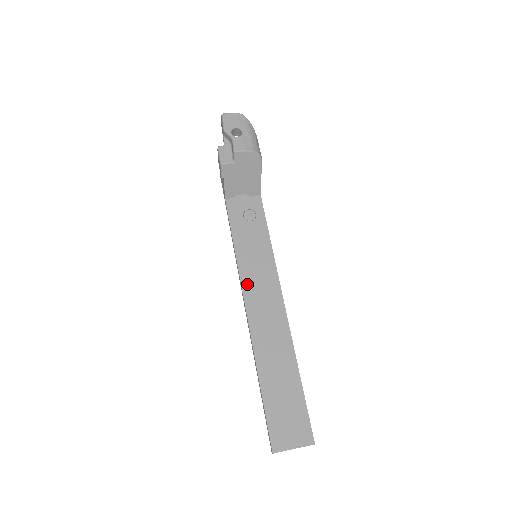
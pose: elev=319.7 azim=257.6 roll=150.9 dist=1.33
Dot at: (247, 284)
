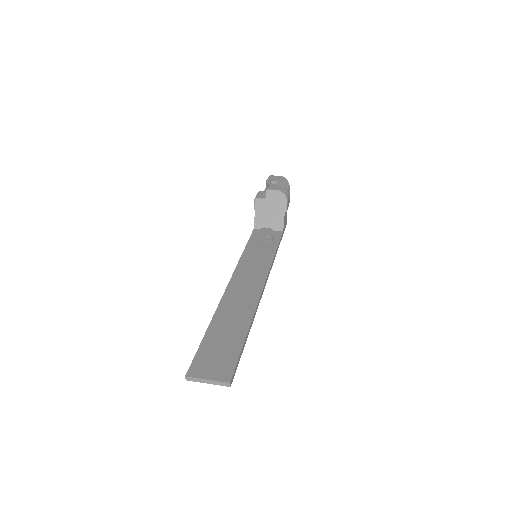
Dot at: (239, 272)
